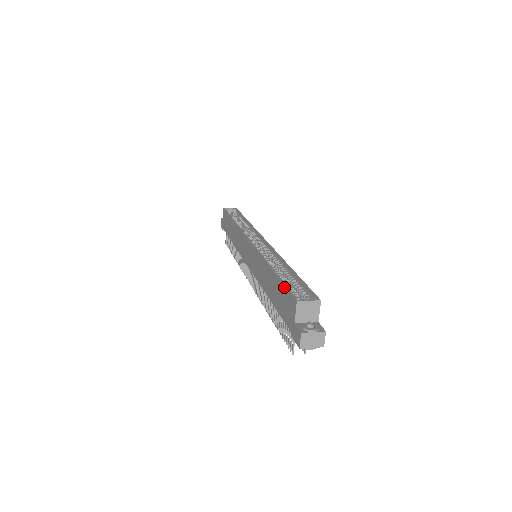
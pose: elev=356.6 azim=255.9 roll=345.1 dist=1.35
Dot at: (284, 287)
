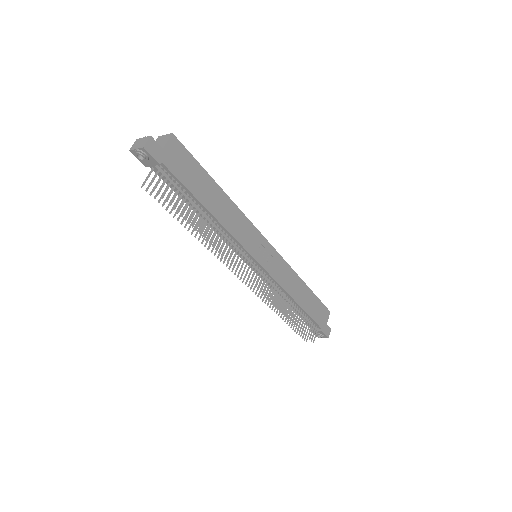
Dot at: occluded
